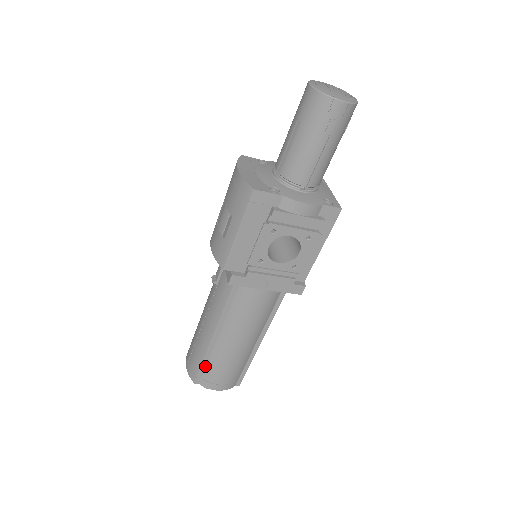
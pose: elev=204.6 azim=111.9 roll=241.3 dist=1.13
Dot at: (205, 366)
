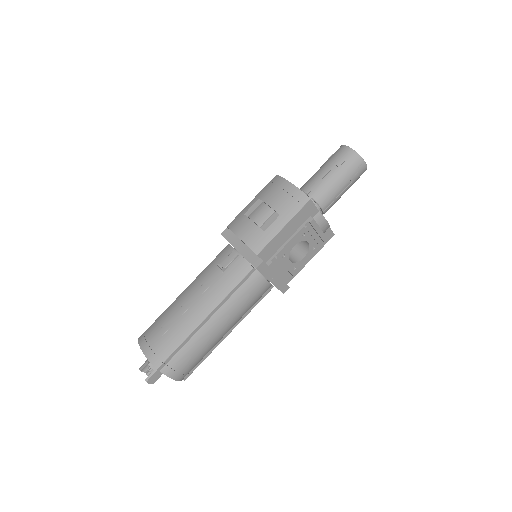
Dot at: (178, 351)
